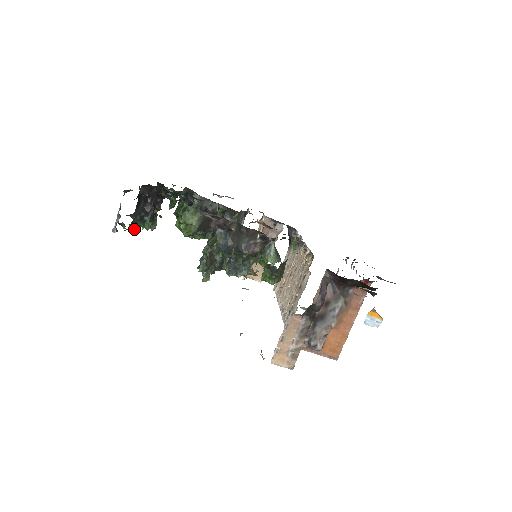
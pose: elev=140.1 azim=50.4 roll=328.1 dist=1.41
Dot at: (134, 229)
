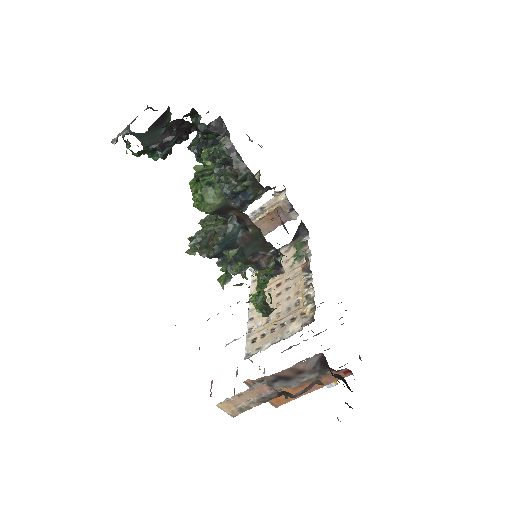
Dot at: (139, 155)
